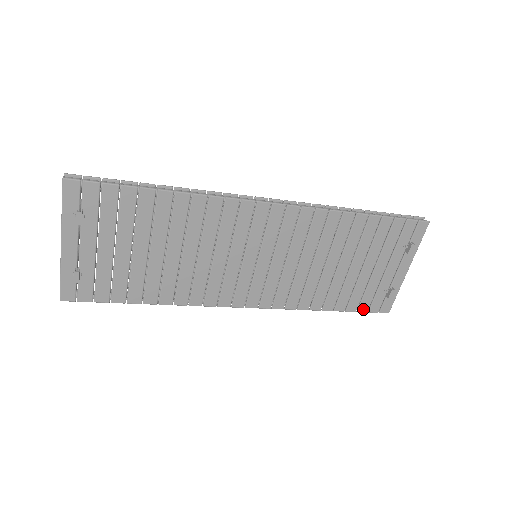
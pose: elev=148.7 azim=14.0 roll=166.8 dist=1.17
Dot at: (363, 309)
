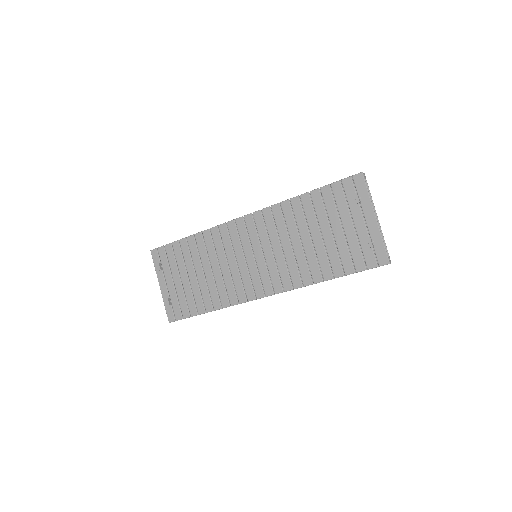
Dot at: (360, 268)
